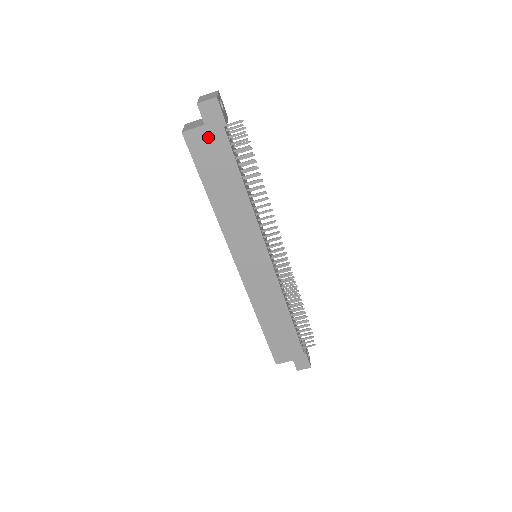
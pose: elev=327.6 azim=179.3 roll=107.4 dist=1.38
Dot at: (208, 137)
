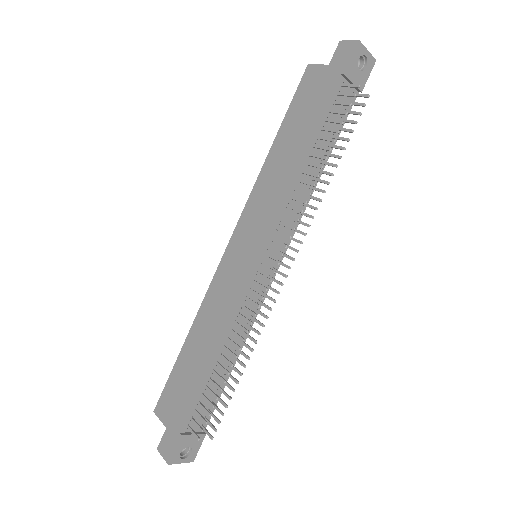
Dot at: (322, 79)
